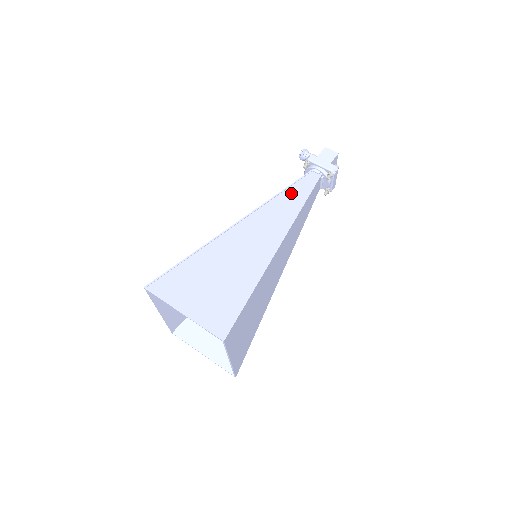
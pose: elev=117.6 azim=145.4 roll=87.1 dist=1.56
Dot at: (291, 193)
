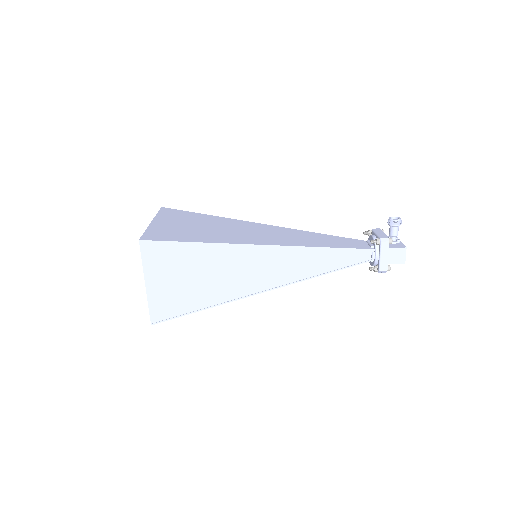
Dot at: (330, 256)
